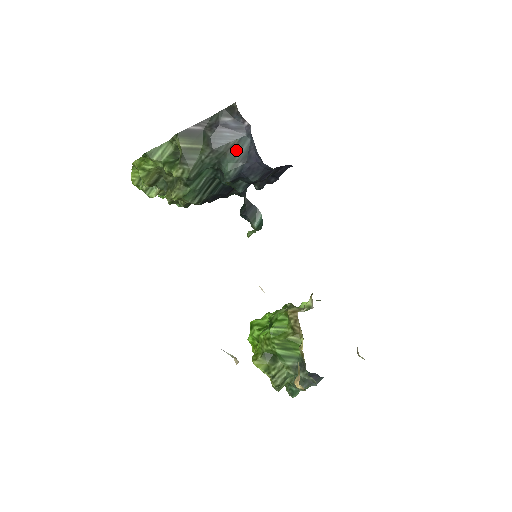
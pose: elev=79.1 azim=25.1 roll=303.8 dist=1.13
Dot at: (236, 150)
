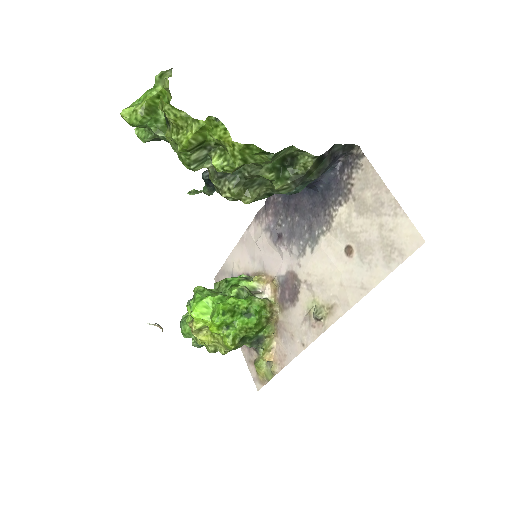
Dot at: occluded
